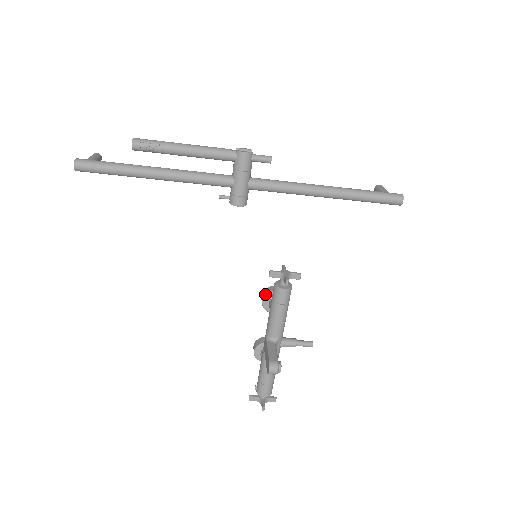
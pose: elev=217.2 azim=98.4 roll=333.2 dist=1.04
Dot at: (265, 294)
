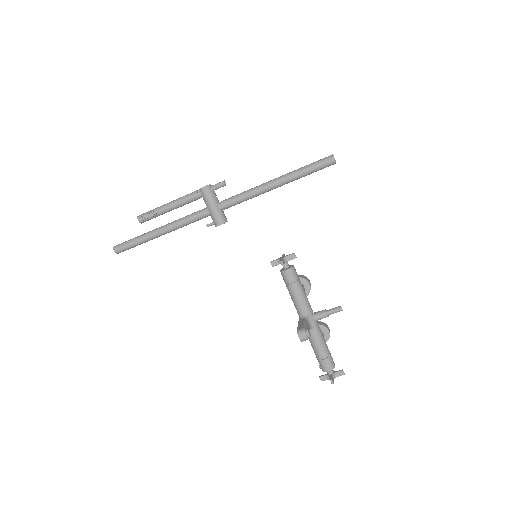
Dot at: occluded
